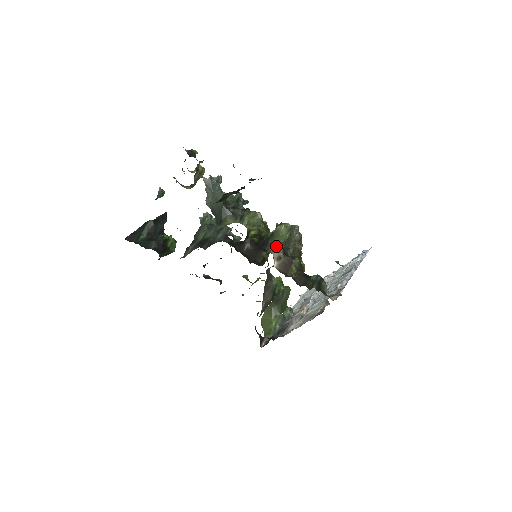
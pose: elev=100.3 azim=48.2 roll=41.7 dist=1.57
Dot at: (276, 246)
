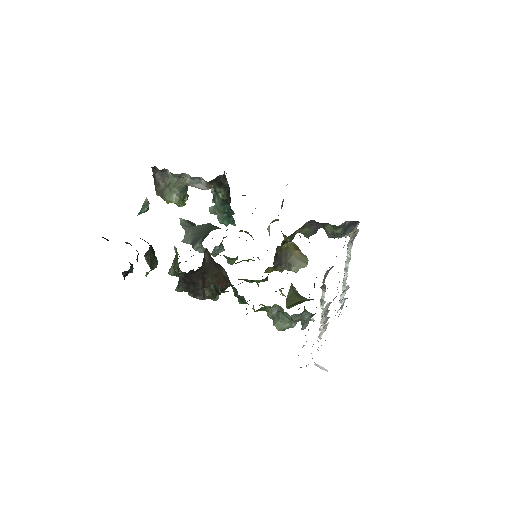
Dot at: occluded
